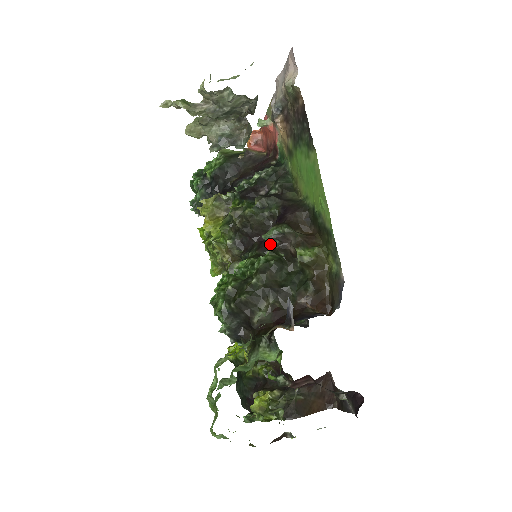
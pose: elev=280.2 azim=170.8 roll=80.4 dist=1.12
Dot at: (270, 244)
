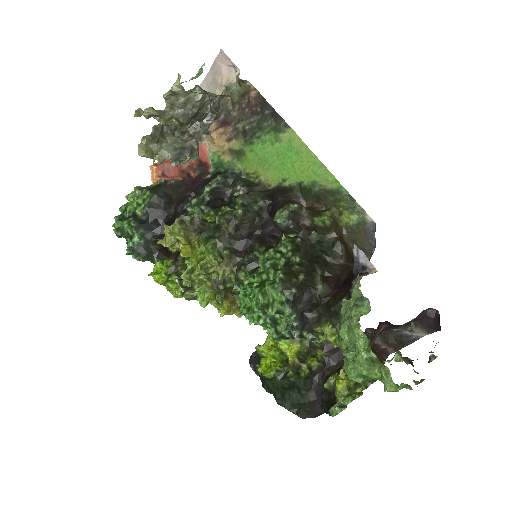
Dot at: (268, 237)
